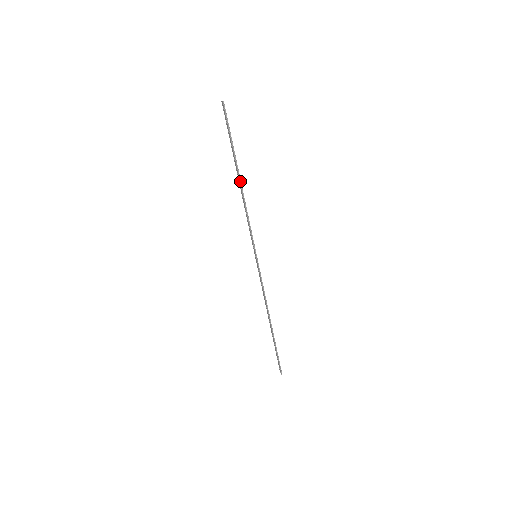
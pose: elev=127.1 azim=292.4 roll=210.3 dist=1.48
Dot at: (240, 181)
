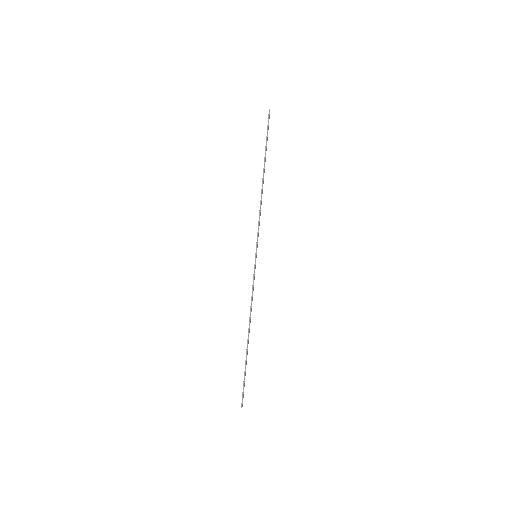
Dot at: (263, 178)
